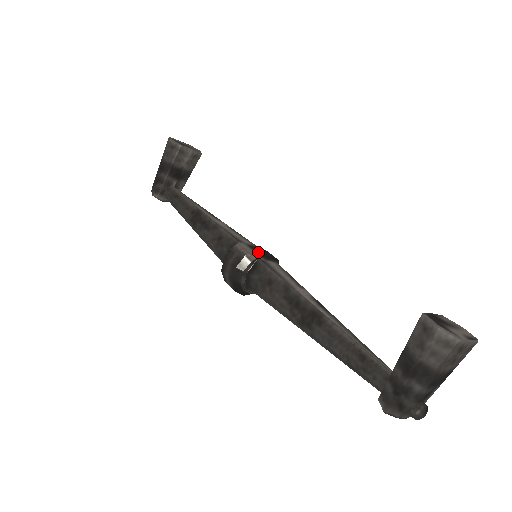
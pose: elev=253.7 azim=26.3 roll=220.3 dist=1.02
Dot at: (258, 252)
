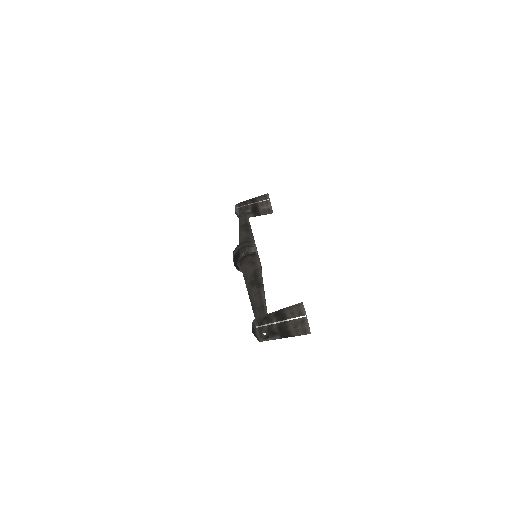
Dot at: occluded
